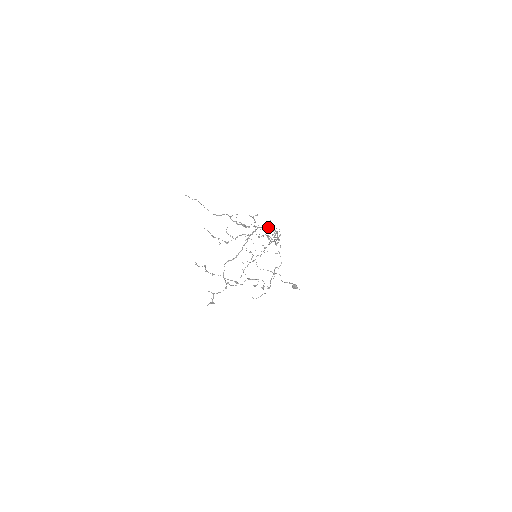
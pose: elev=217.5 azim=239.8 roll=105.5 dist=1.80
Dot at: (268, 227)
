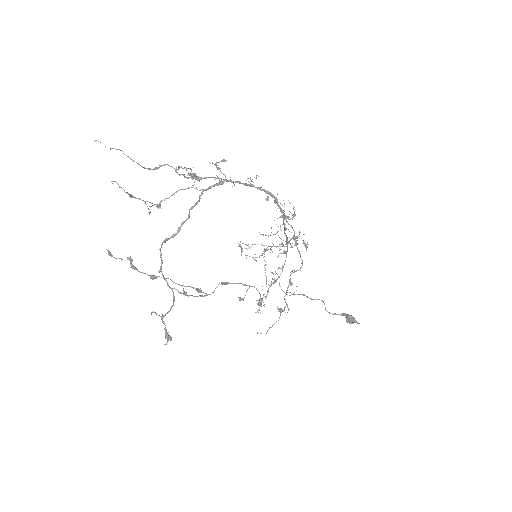
Dot at: (250, 183)
